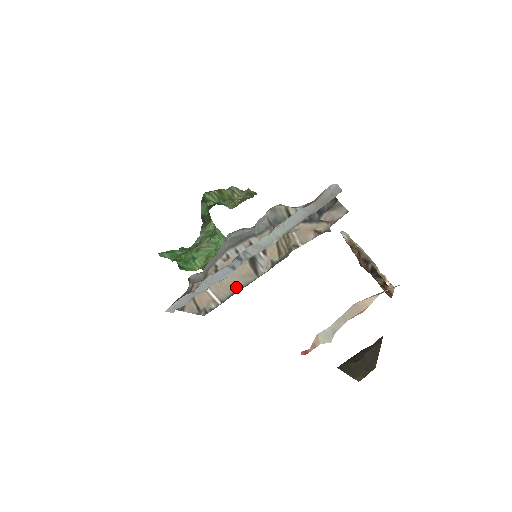
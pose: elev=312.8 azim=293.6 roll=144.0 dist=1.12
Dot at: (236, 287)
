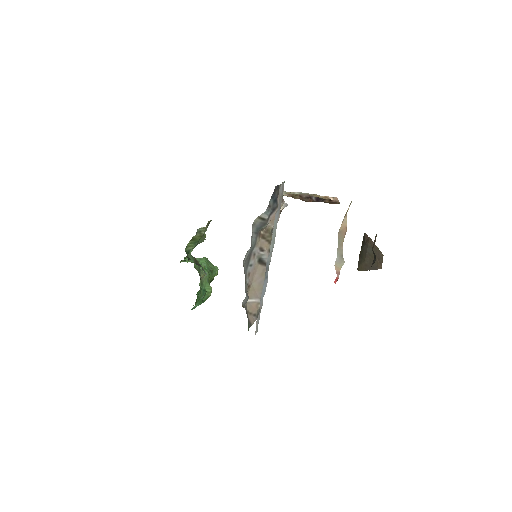
Dot at: (263, 283)
